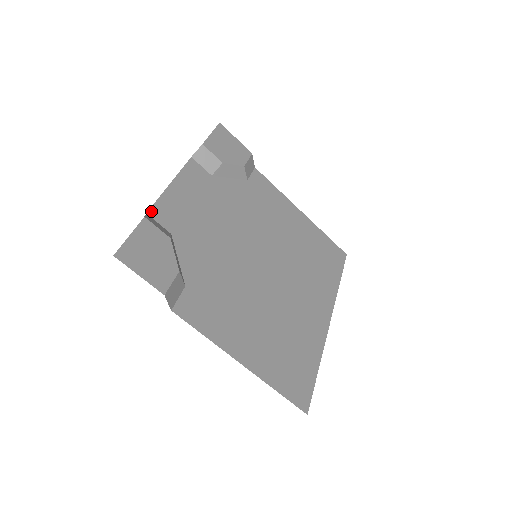
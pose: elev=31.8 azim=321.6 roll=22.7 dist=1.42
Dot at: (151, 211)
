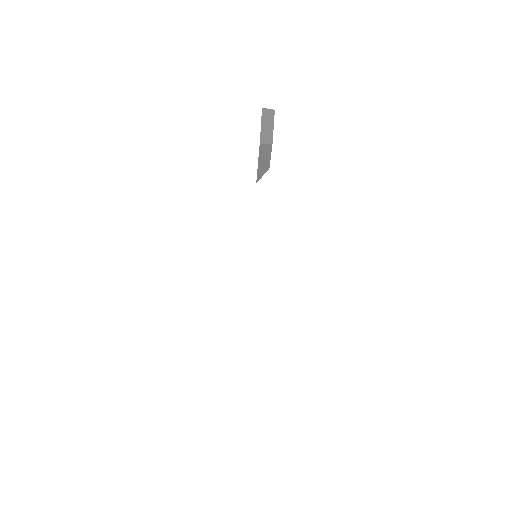
Dot at: occluded
